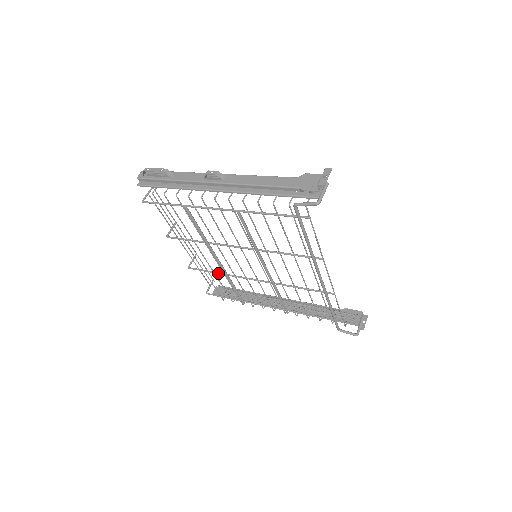
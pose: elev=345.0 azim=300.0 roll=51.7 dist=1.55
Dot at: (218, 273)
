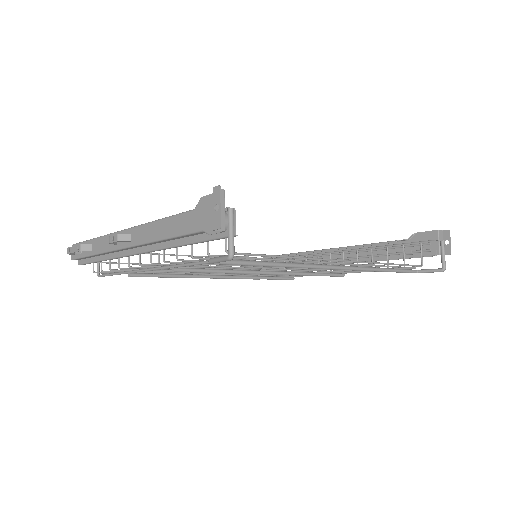
Dot at: occluded
